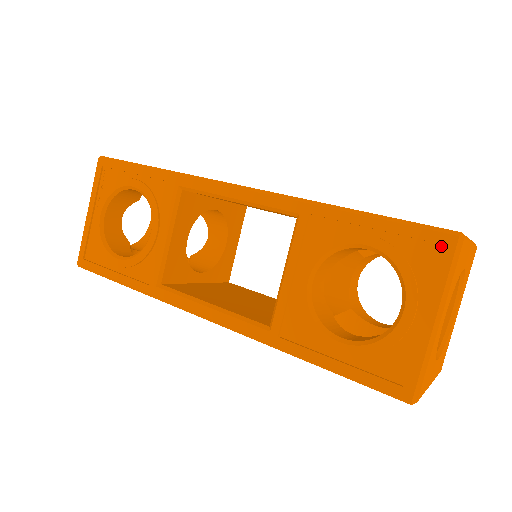
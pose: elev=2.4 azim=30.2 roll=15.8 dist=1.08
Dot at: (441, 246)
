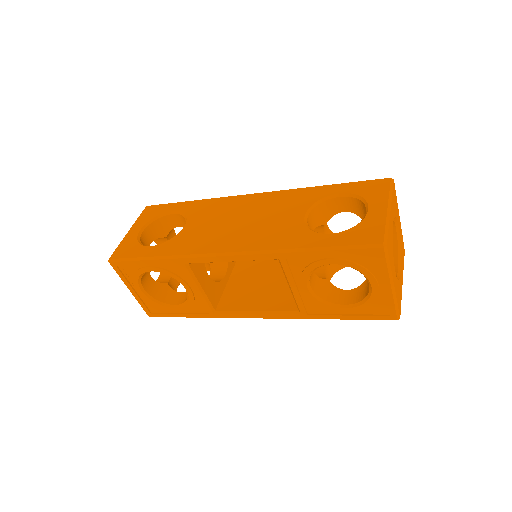
Dot at: (375, 253)
